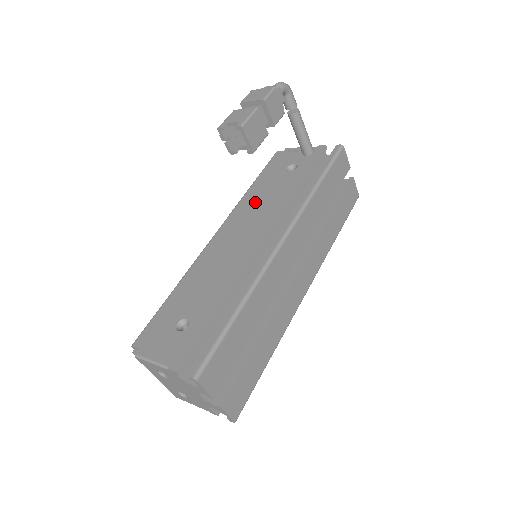
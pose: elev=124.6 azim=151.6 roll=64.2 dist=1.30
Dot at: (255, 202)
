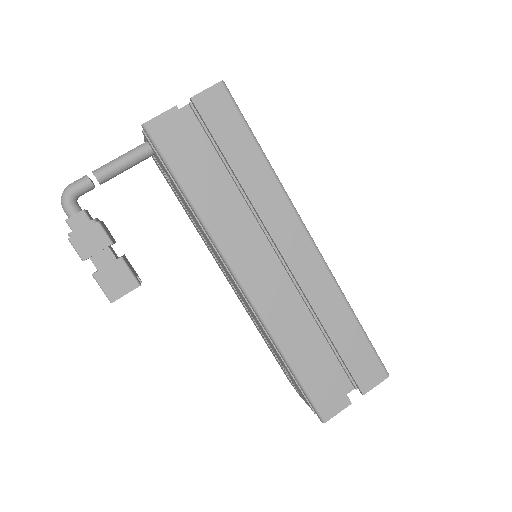
Dot at: occluded
